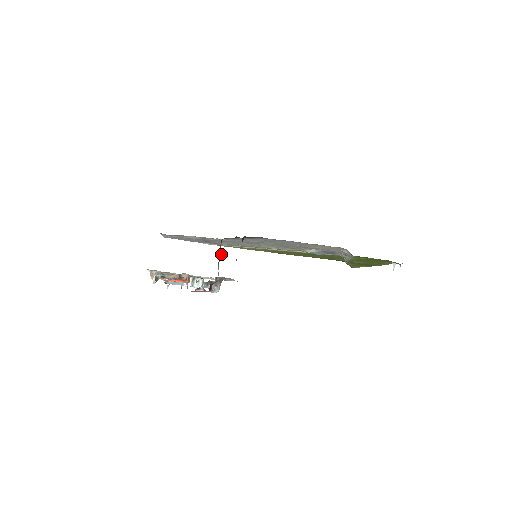
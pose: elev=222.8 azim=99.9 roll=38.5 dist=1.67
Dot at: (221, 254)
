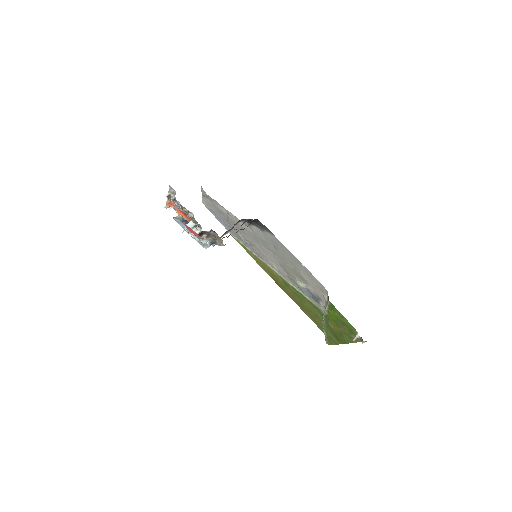
Dot at: (231, 229)
